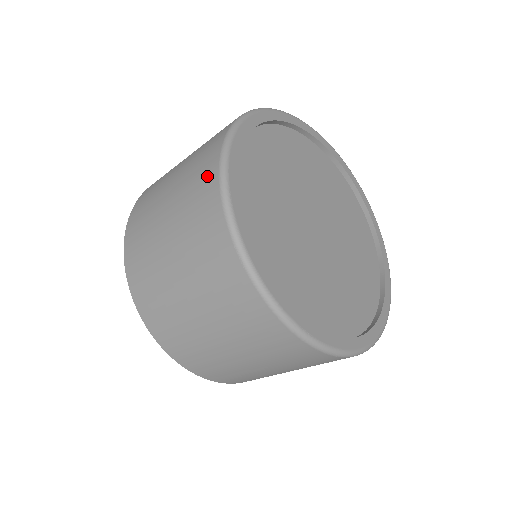
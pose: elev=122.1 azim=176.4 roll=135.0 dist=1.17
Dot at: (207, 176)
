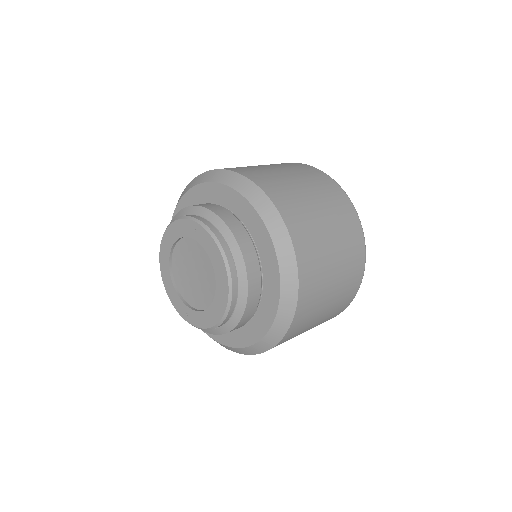
Dot at: (311, 169)
